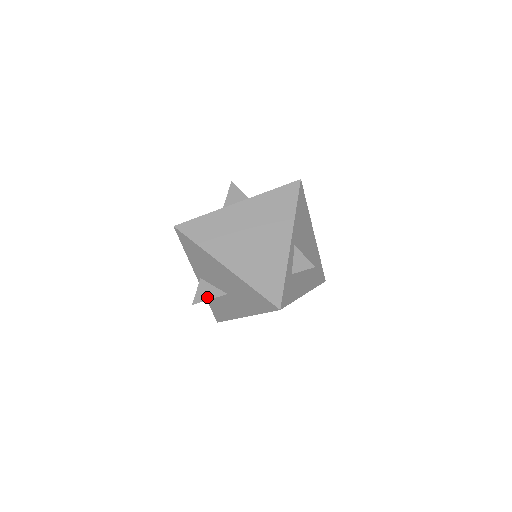
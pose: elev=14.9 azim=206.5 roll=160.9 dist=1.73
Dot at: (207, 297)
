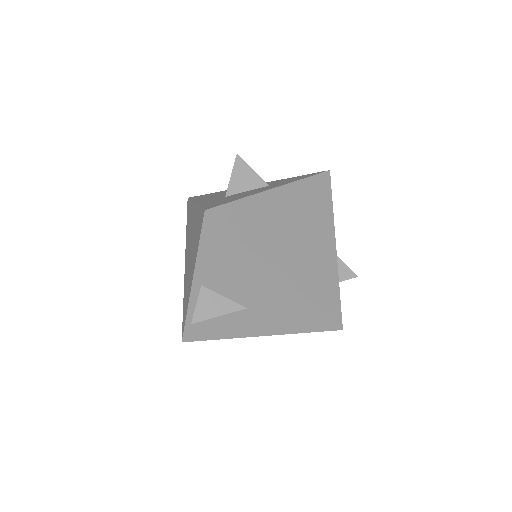
Dot at: (216, 312)
